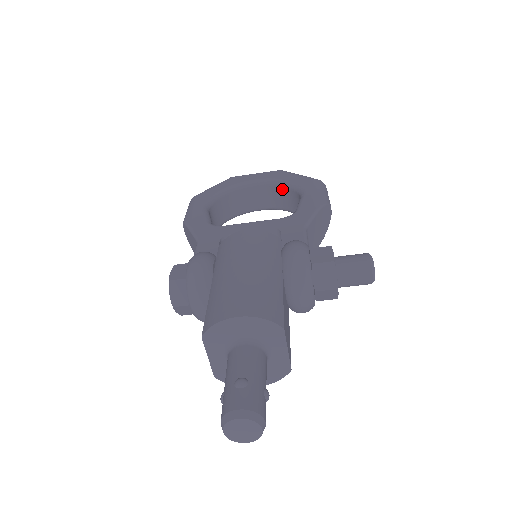
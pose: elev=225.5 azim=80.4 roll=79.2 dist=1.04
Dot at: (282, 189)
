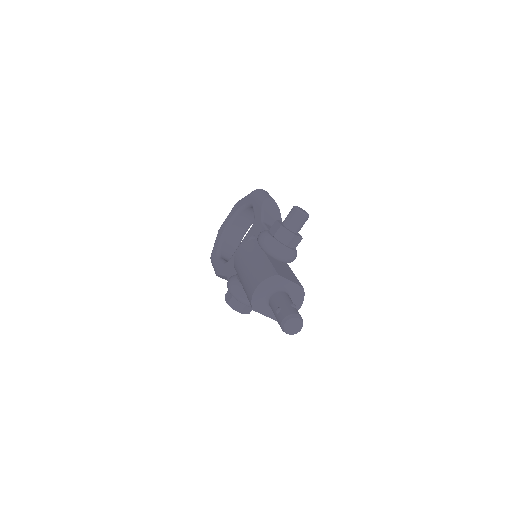
Dot at: (244, 212)
